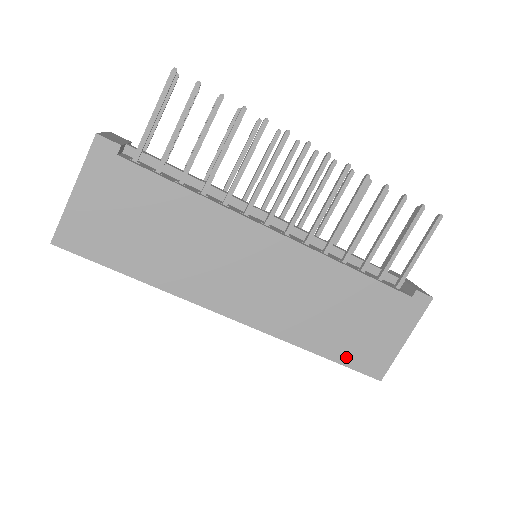
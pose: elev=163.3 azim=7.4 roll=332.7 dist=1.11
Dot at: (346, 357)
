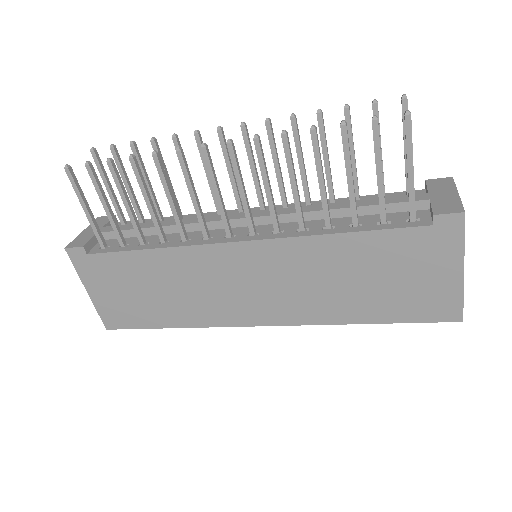
Dot at: (400, 315)
